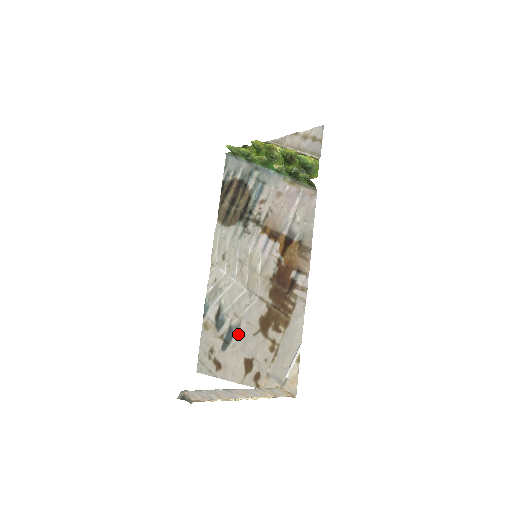
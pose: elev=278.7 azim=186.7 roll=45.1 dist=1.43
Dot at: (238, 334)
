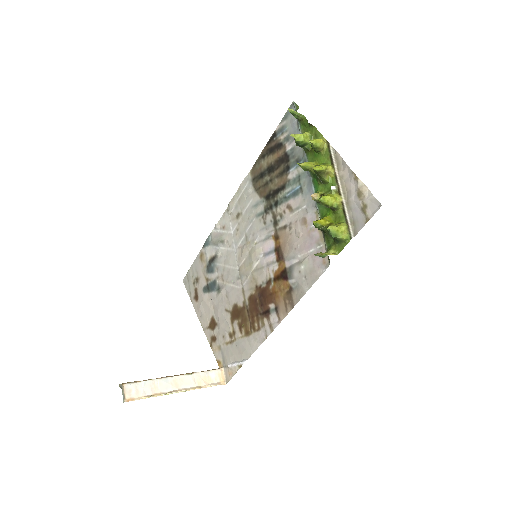
Dot at: (217, 294)
